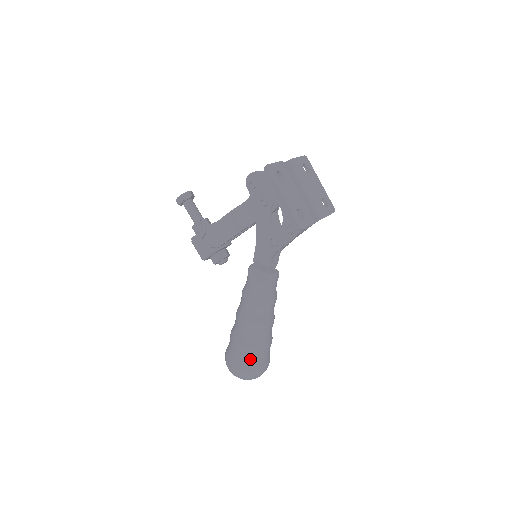
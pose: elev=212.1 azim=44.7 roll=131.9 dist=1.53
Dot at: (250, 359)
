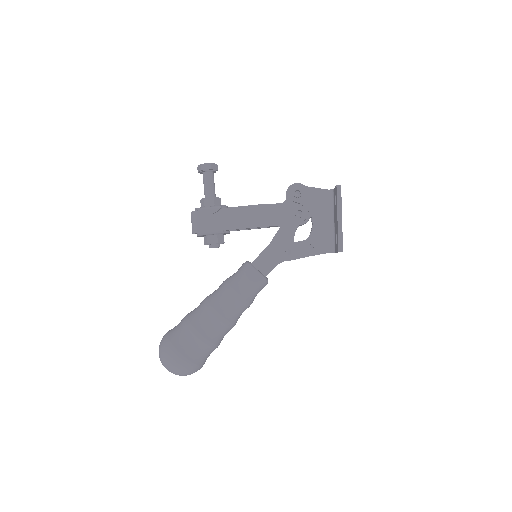
Dot at: (199, 352)
